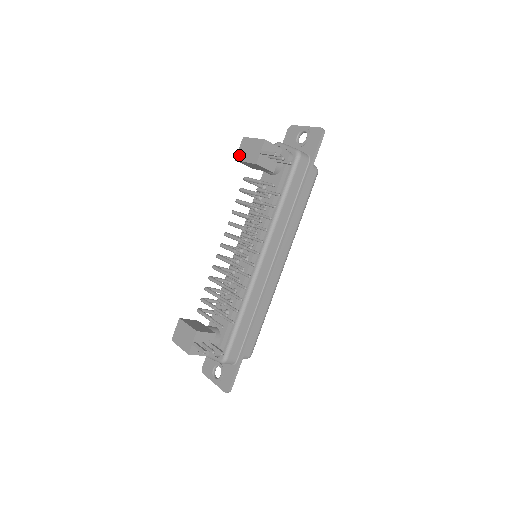
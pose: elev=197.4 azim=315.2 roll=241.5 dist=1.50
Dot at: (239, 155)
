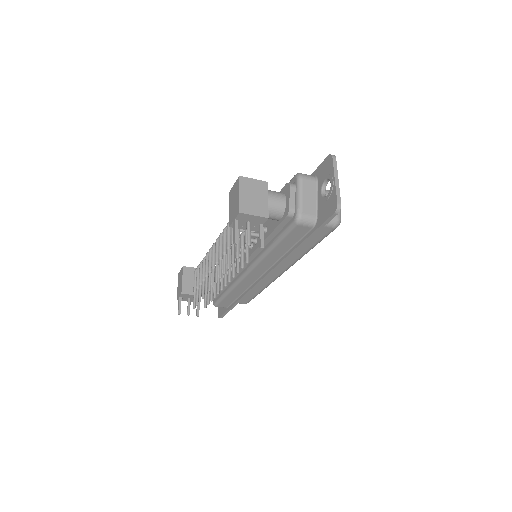
Dot at: (231, 192)
